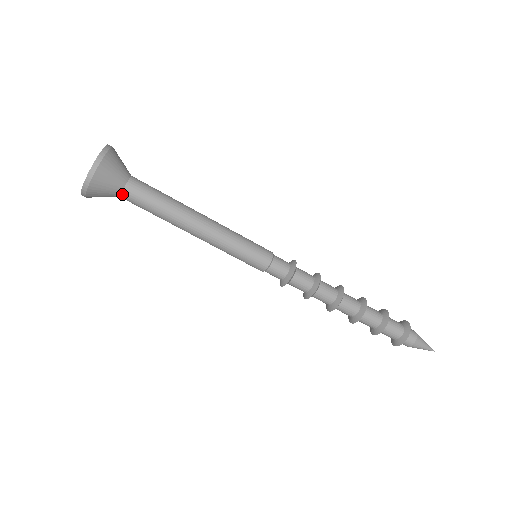
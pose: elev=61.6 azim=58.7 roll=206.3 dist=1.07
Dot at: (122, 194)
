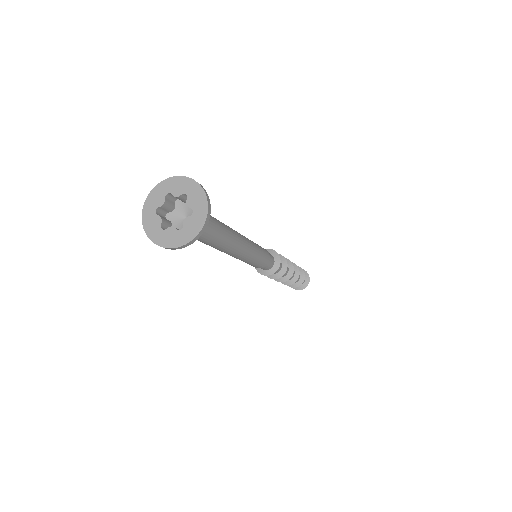
Dot at: occluded
